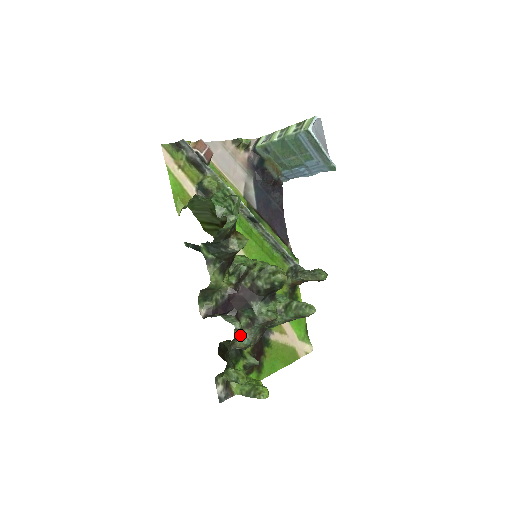
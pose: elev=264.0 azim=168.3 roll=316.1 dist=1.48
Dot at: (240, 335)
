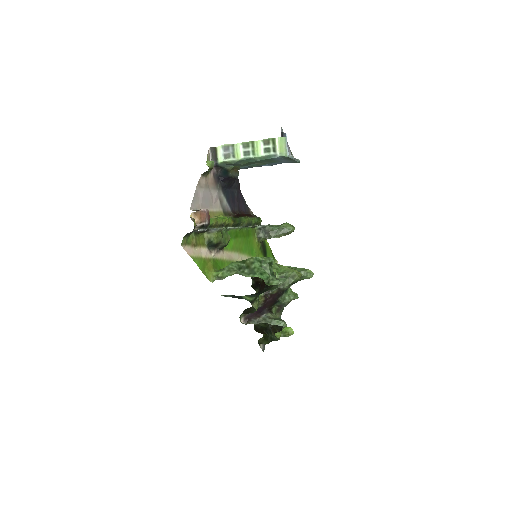
Dot at: occluded
